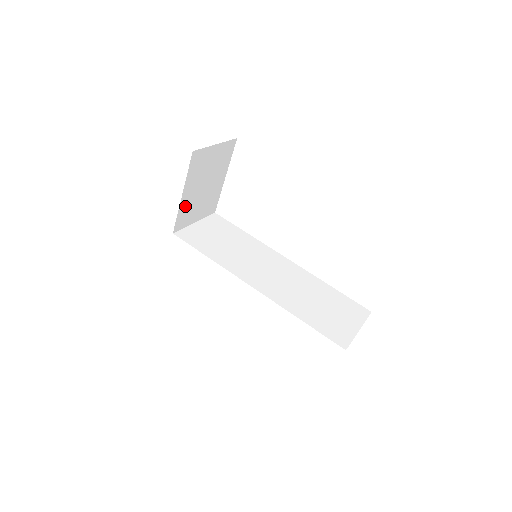
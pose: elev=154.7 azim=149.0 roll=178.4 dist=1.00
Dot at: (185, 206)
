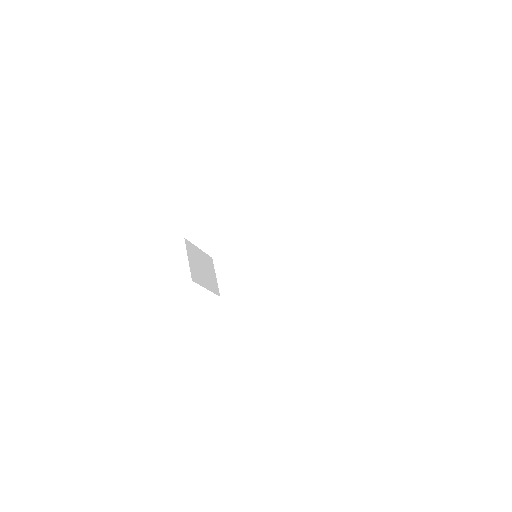
Dot at: (210, 286)
